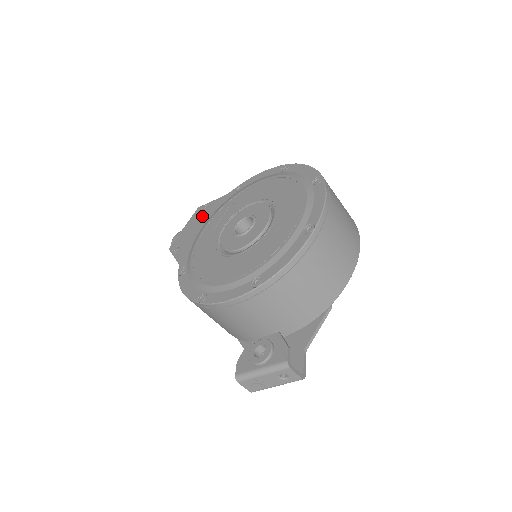
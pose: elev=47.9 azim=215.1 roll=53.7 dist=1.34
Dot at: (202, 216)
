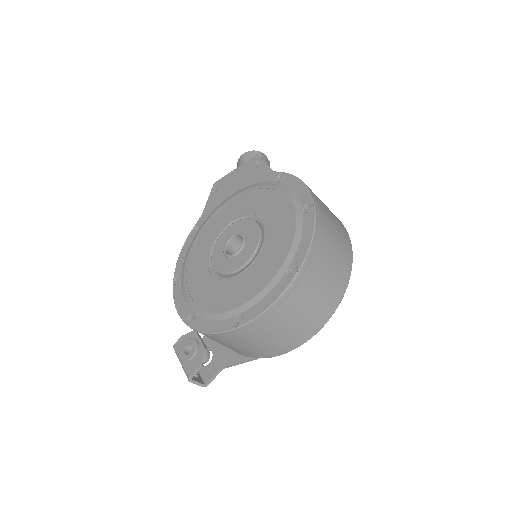
Dot at: (247, 175)
